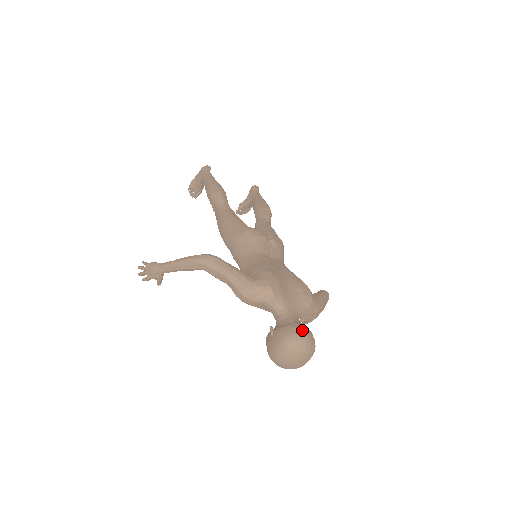
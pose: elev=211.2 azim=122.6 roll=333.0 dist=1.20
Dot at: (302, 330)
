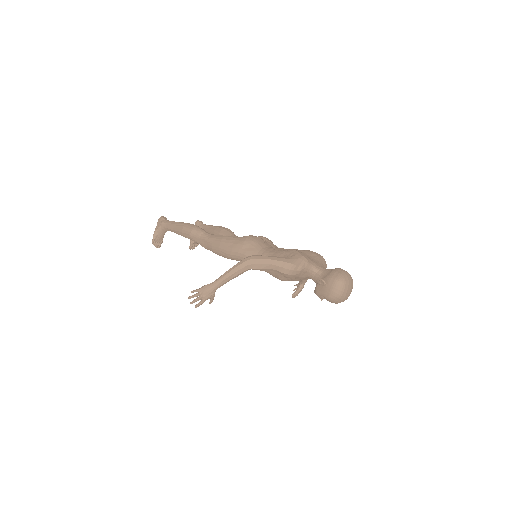
Dot at: (342, 270)
